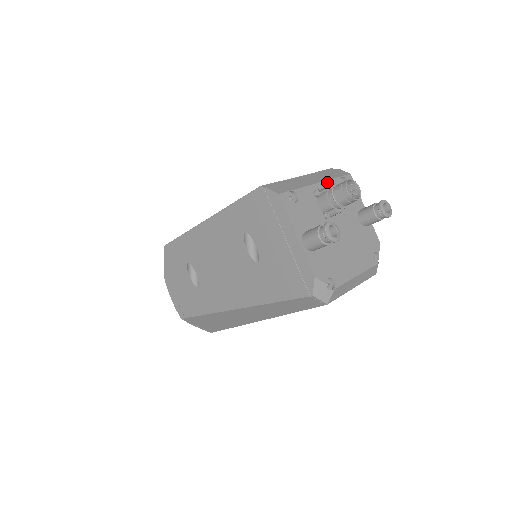
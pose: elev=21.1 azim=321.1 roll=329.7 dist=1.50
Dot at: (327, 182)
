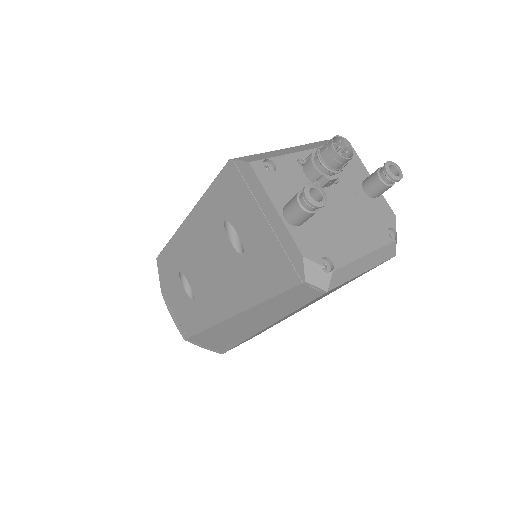
Dot at: occluded
